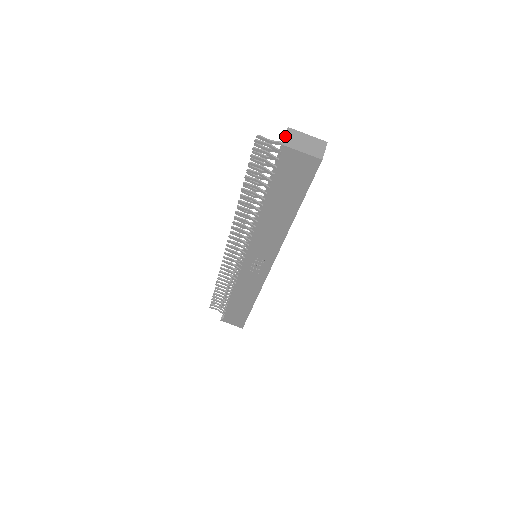
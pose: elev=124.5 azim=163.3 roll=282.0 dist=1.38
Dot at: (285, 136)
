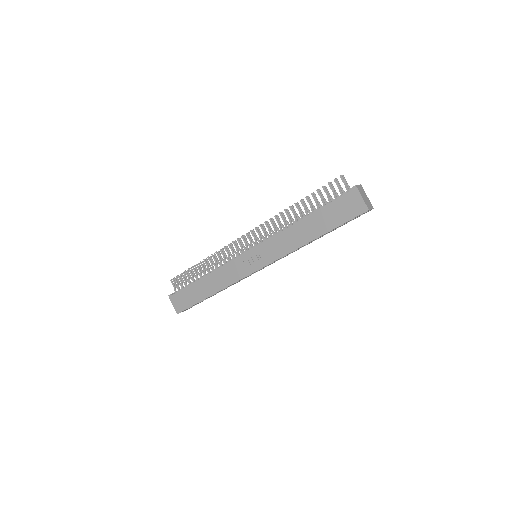
Dot at: (359, 185)
